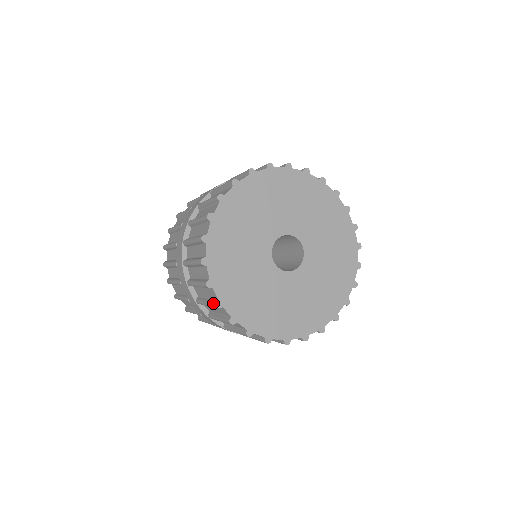
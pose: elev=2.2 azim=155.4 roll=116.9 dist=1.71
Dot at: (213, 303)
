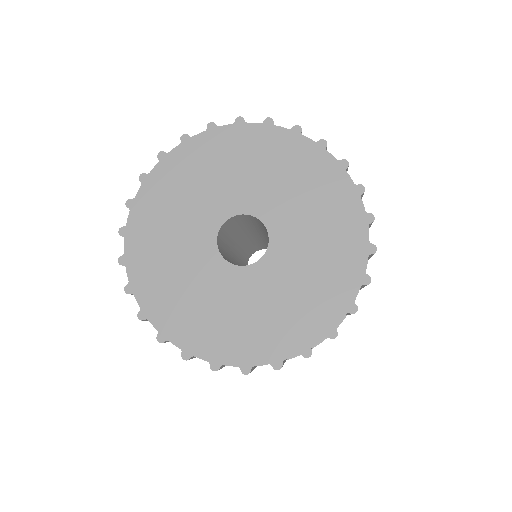
Dot at: occluded
